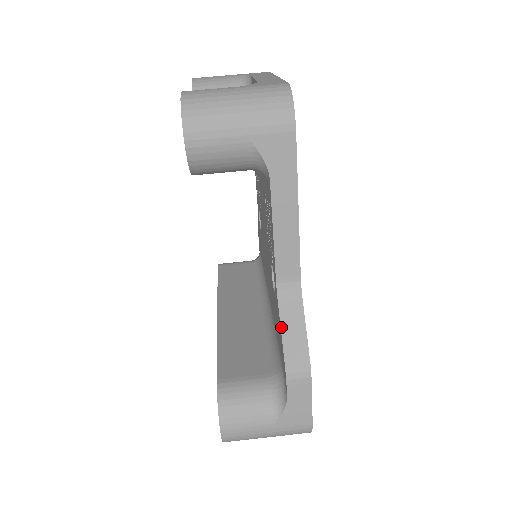
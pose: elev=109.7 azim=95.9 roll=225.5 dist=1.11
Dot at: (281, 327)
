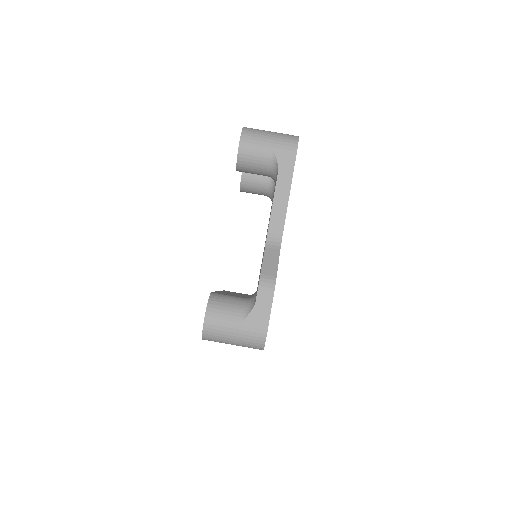
Dot at: (263, 258)
